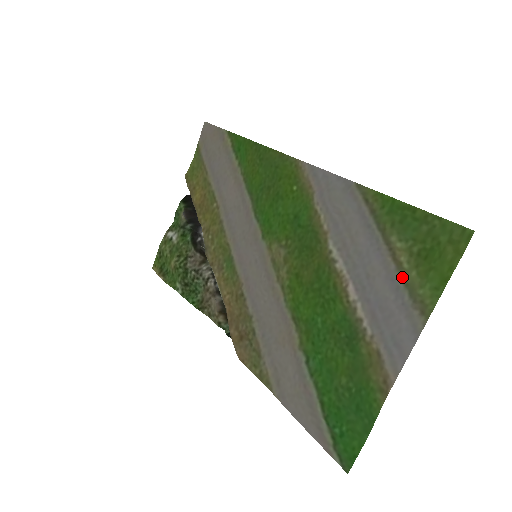
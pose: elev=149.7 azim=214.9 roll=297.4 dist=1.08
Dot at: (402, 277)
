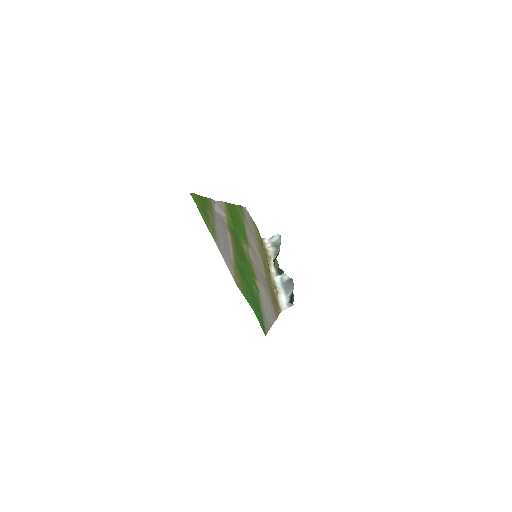
Dot at: (214, 228)
